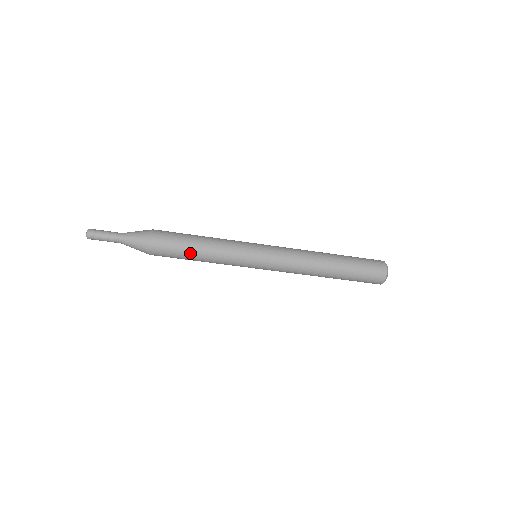
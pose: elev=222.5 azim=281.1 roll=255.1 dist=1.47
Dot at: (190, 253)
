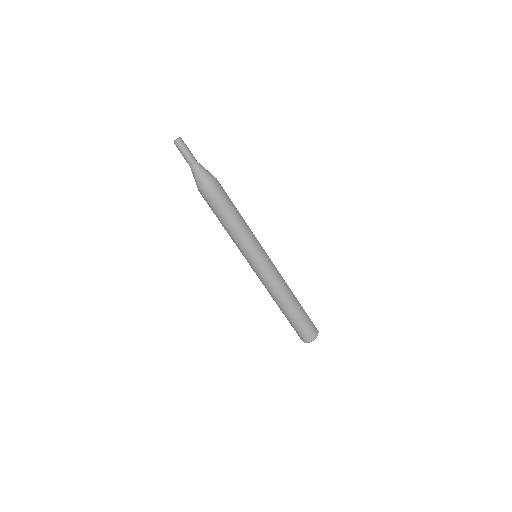
Dot at: (228, 214)
